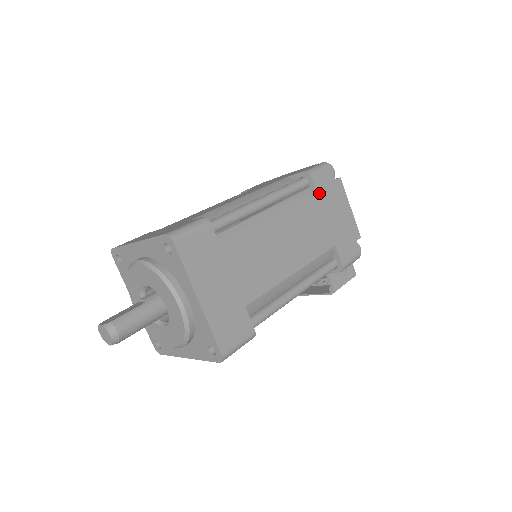
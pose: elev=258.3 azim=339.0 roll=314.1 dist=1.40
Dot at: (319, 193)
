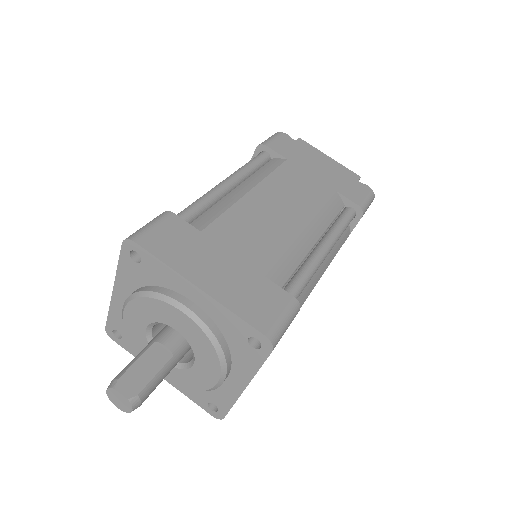
Dot at: occluded
